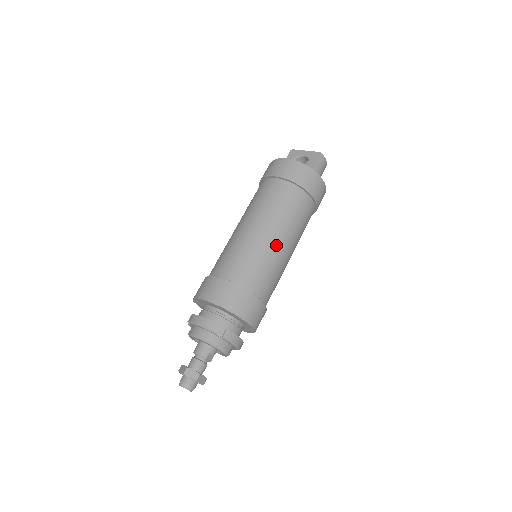
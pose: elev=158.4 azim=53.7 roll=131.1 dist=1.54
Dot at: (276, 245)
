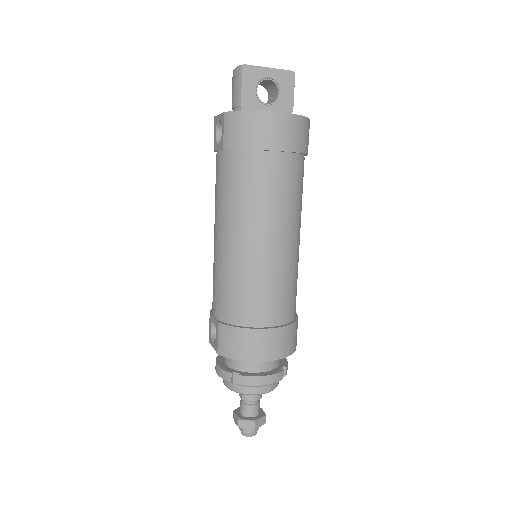
Dot at: occluded
